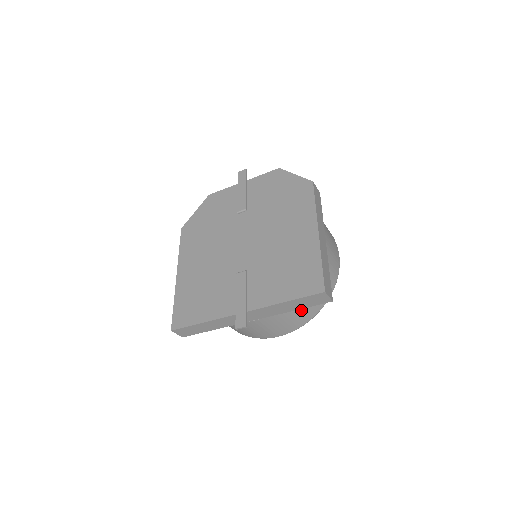
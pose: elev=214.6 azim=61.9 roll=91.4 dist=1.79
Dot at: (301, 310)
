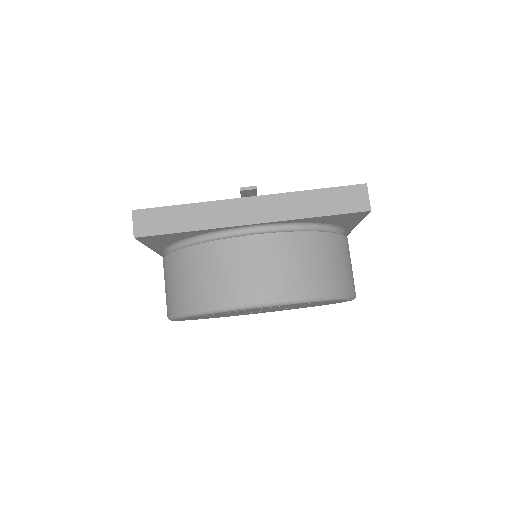
Dot at: (313, 262)
